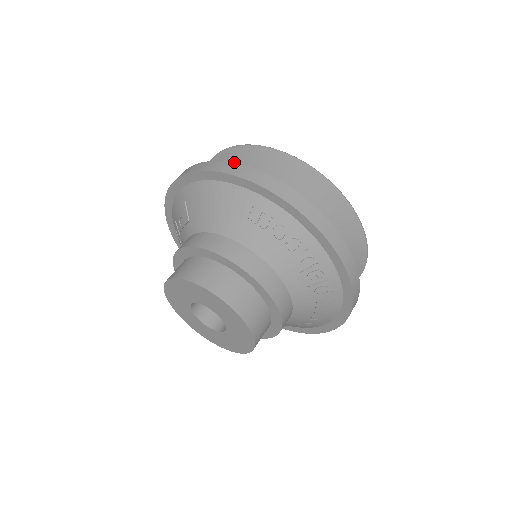
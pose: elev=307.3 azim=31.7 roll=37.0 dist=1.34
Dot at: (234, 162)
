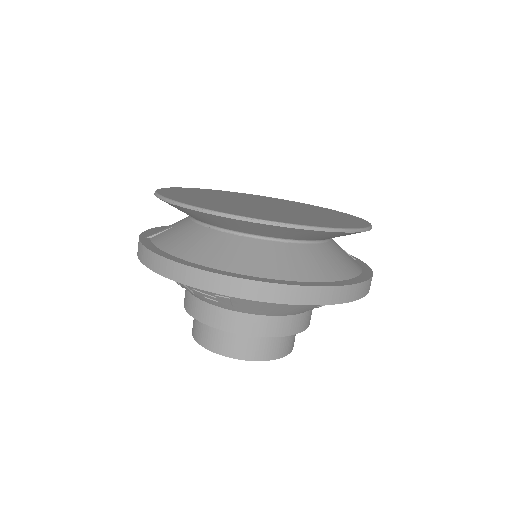
Dot at: (272, 230)
